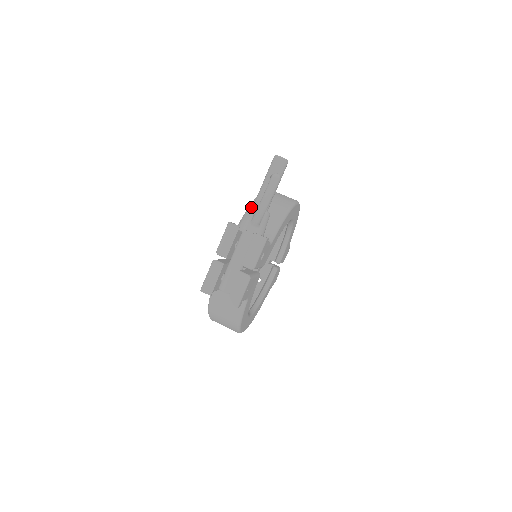
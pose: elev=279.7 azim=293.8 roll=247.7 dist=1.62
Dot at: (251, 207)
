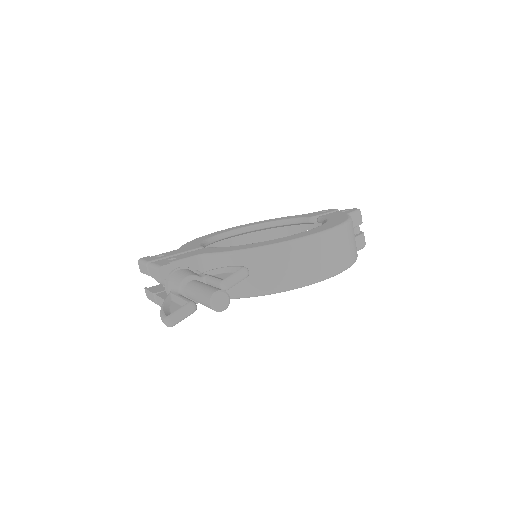
Dot at: (180, 284)
